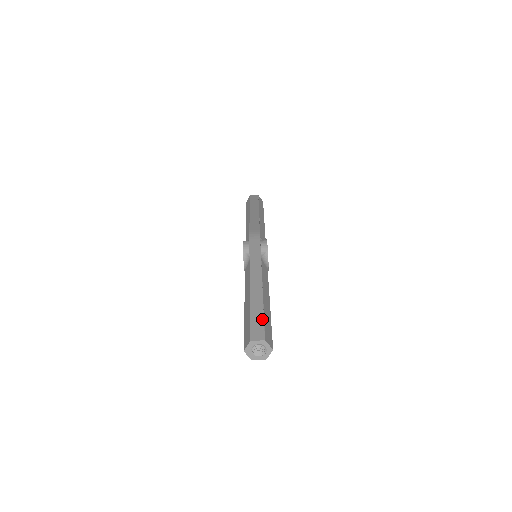
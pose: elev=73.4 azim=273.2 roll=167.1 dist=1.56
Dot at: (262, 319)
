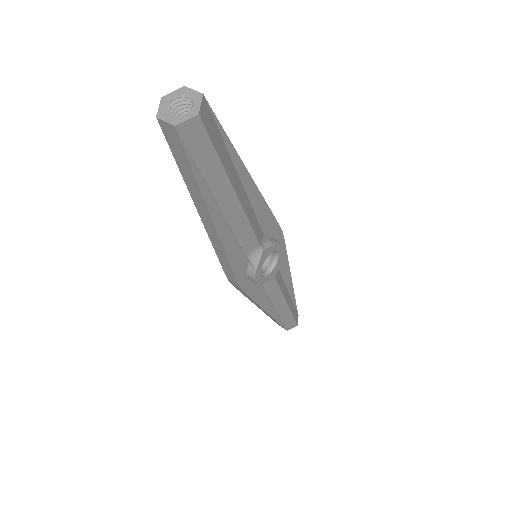
Dot at: (220, 124)
